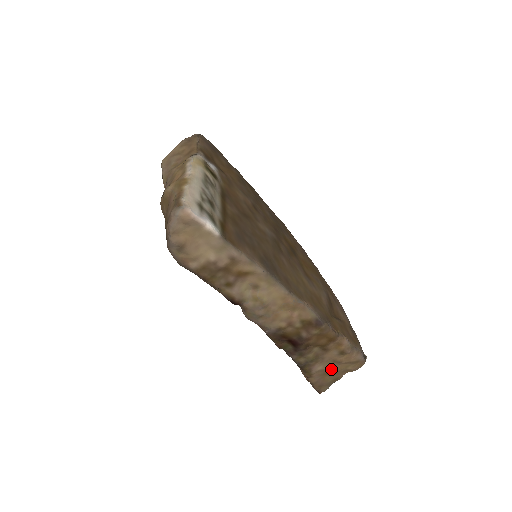
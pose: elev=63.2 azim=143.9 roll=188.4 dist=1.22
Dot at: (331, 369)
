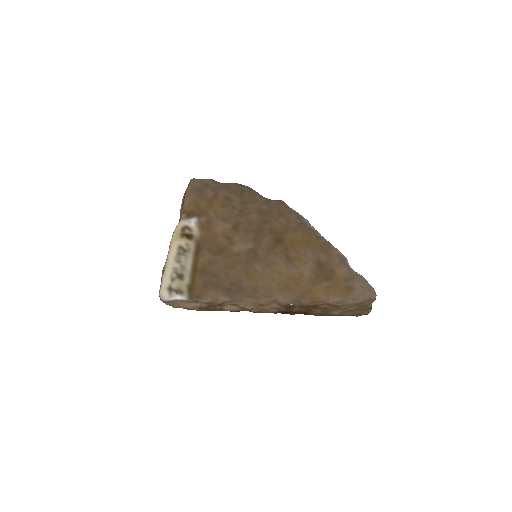
Dot at: (348, 310)
